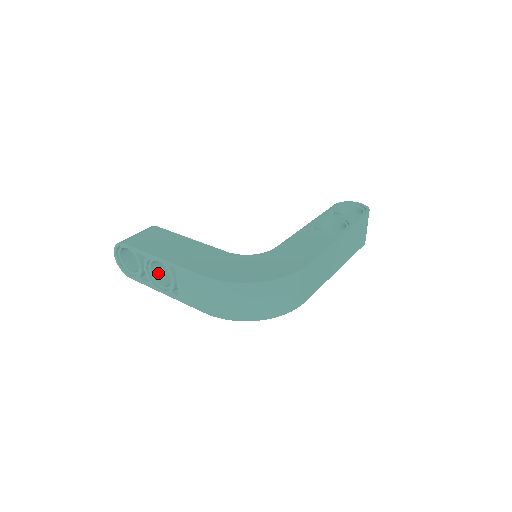
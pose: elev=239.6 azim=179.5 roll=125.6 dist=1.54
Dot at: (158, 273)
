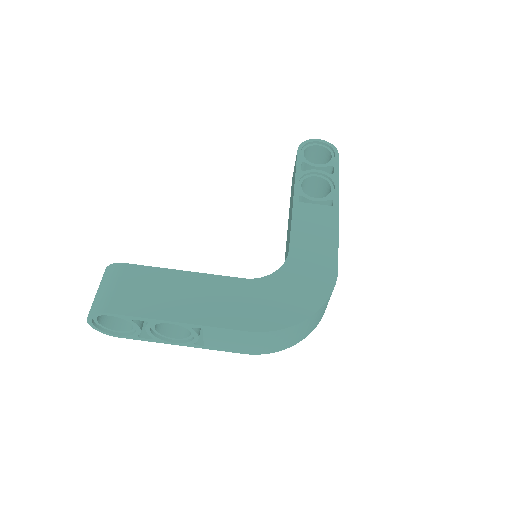
Dot at: (160, 325)
